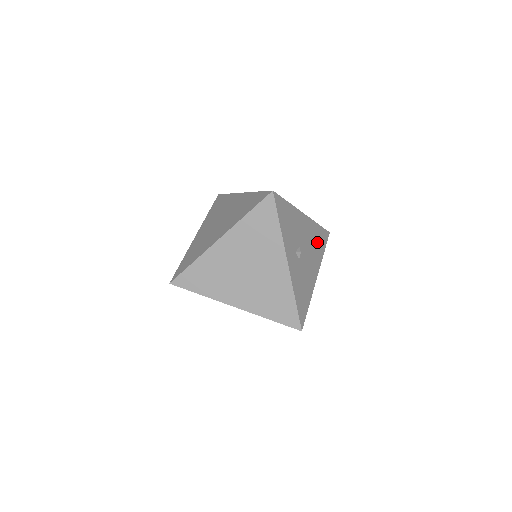
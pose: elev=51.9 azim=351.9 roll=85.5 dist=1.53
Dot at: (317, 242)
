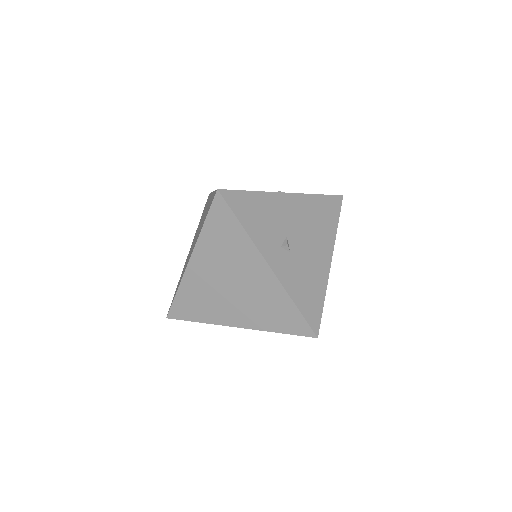
Dot at: (321, 217)
